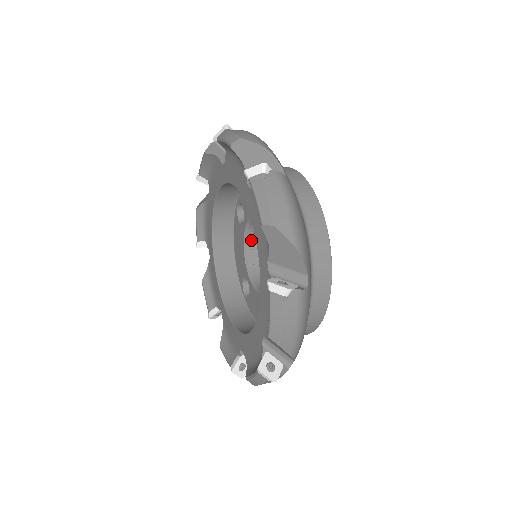
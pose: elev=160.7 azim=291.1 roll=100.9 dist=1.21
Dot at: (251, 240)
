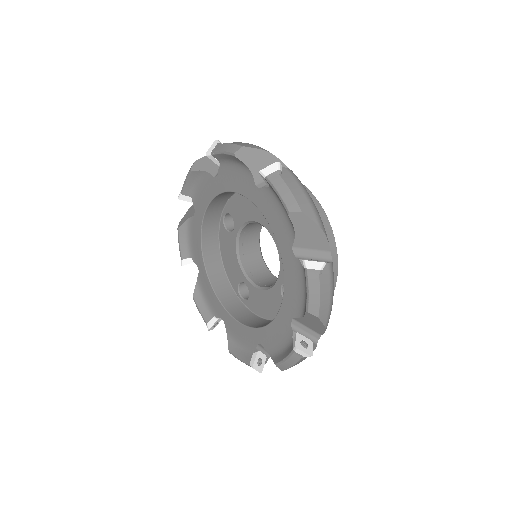
Dot at: (242, 245)
